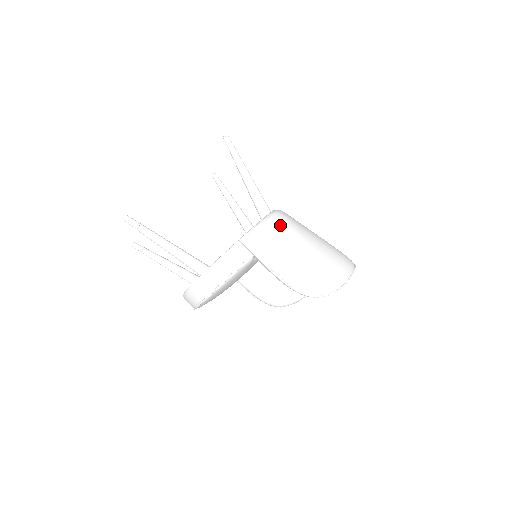
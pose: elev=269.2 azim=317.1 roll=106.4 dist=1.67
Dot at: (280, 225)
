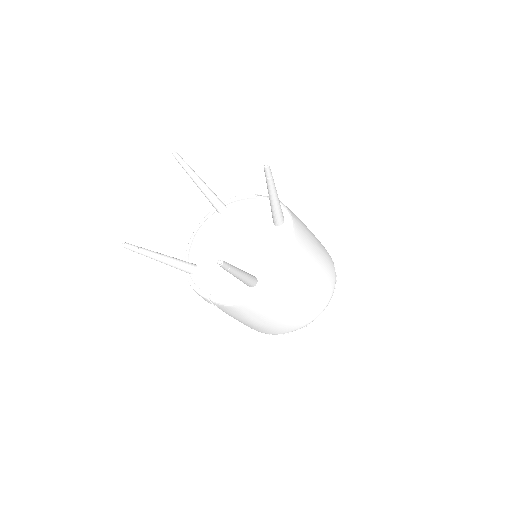
Dot at: (246, 308)
